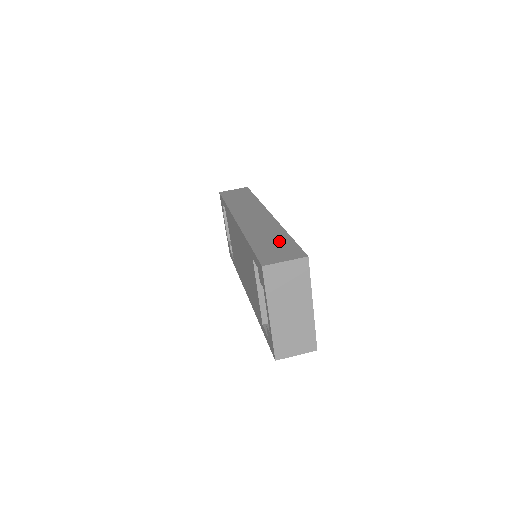
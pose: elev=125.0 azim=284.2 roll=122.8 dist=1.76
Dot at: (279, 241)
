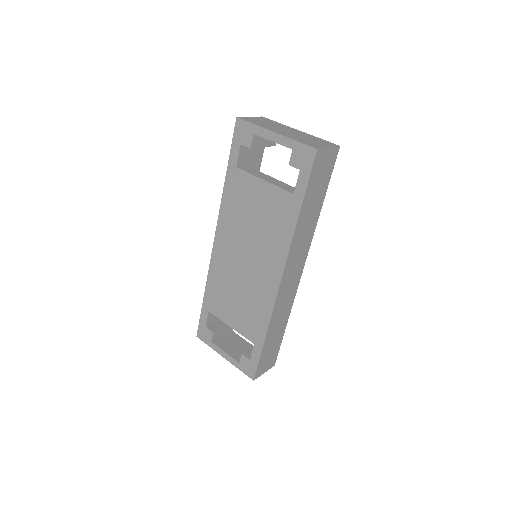
Dot at: occluded
